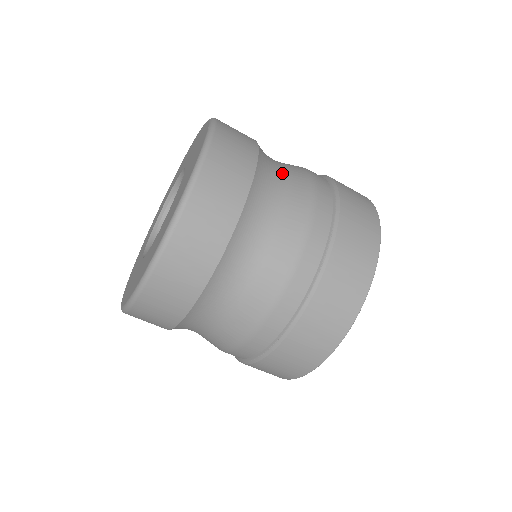
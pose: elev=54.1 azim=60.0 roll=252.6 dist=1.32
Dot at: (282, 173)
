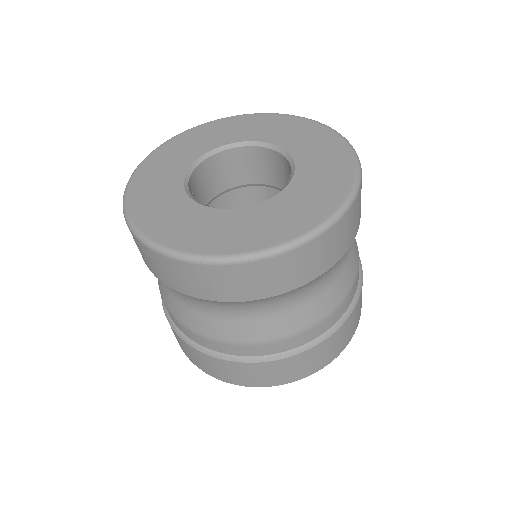
Dot at: (350, 251)
